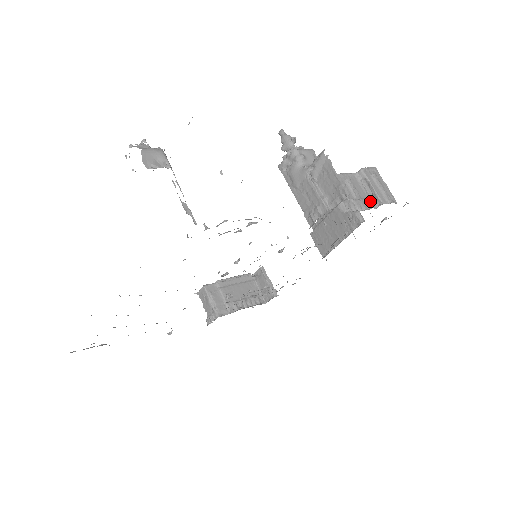
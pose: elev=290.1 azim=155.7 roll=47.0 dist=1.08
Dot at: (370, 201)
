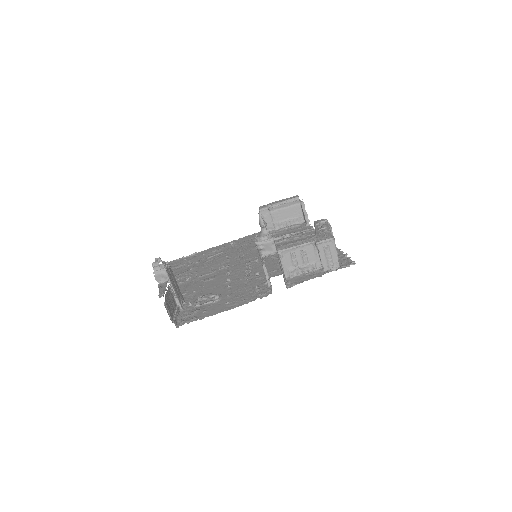
Dot at: (318, 263)
